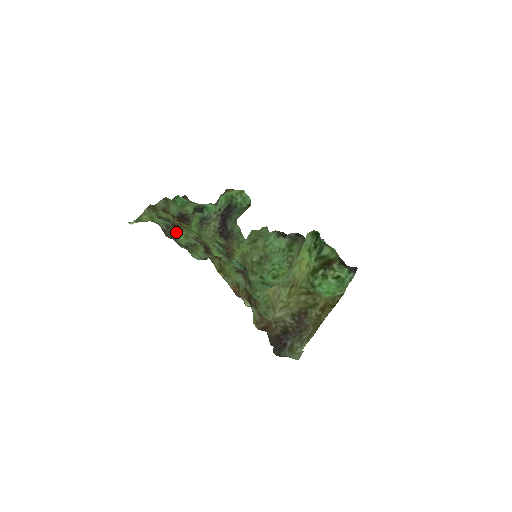
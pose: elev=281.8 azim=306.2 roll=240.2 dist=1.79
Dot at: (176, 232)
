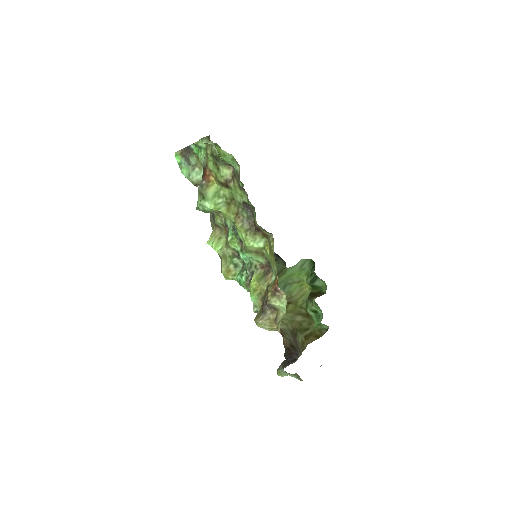
Dot at: (238, 185)
